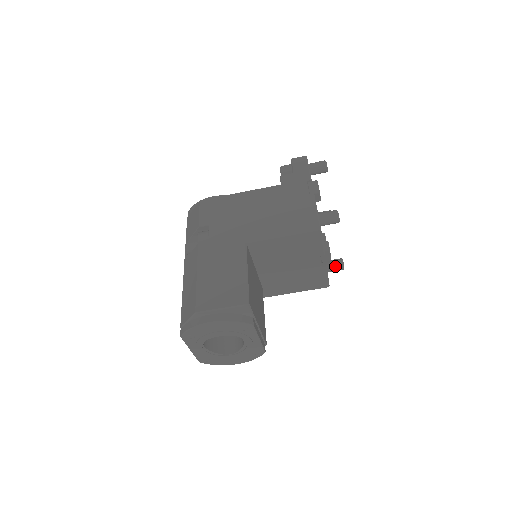
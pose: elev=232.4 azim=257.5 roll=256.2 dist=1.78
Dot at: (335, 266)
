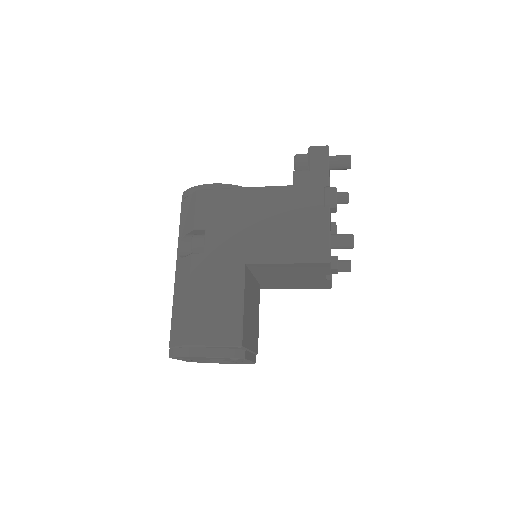
Dot at: (341, 269)
